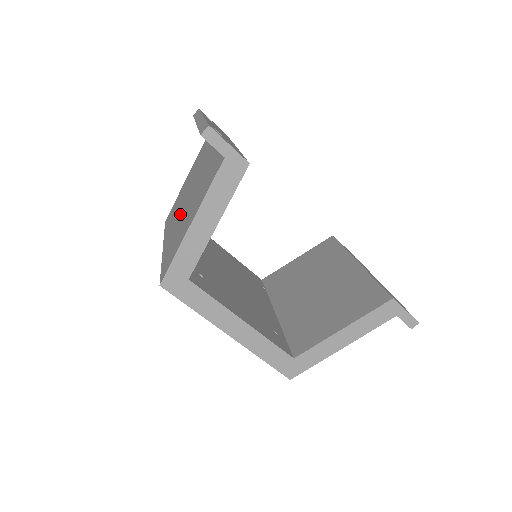
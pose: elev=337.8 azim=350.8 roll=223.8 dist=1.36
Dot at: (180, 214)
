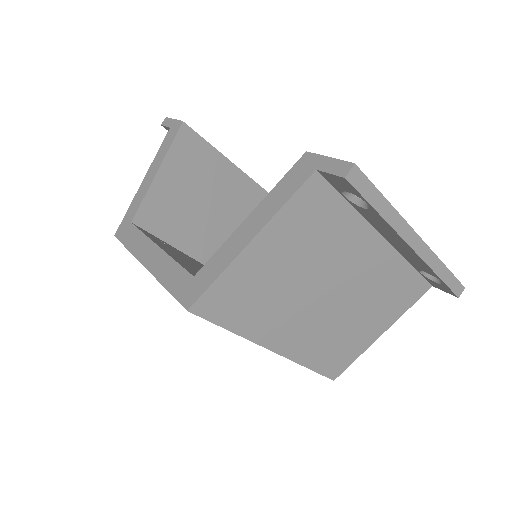
Dot at: occluded
